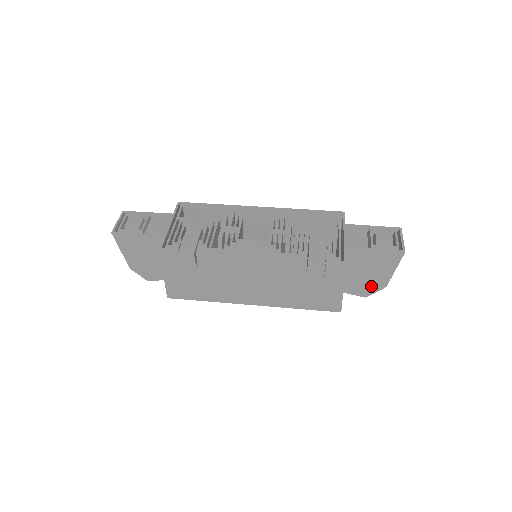
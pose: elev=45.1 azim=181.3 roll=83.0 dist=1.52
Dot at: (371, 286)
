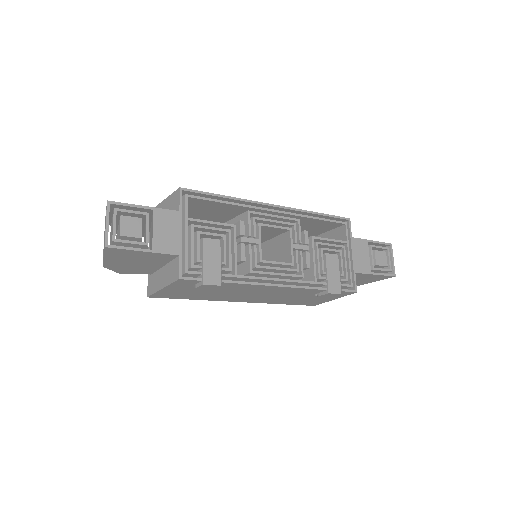
Dot at: occluded
